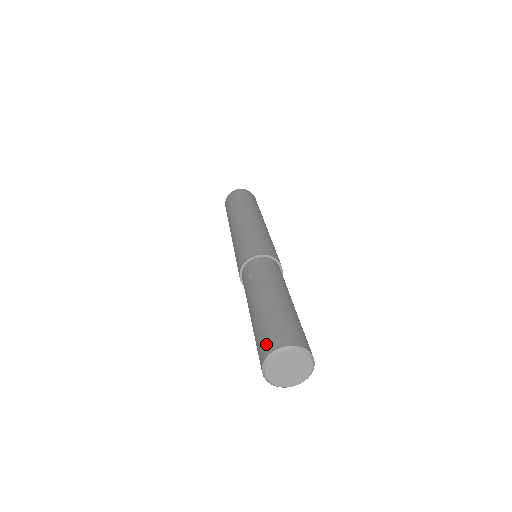
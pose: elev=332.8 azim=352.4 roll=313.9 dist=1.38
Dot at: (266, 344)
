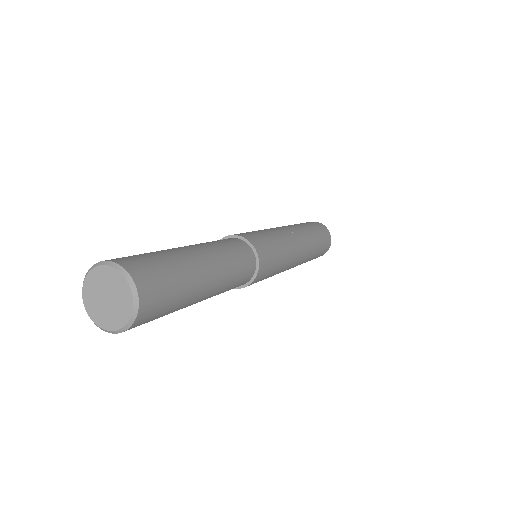
Dot at: occluded
